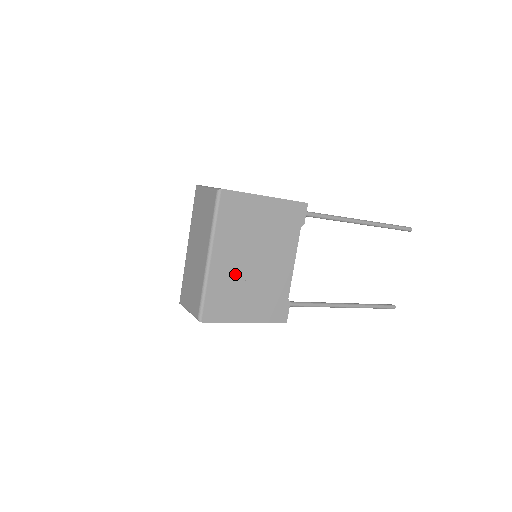
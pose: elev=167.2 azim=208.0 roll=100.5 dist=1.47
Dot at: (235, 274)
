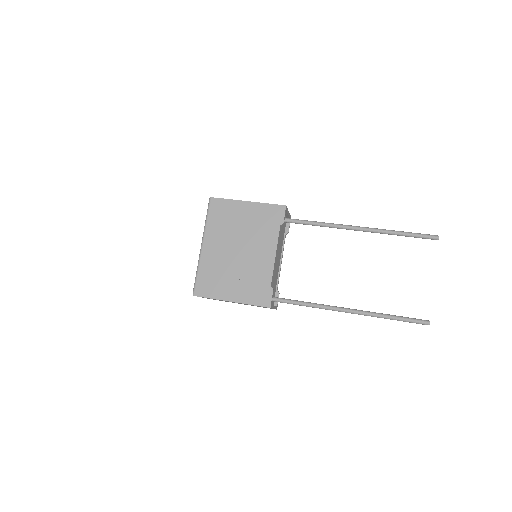
Dot at: (222, 260)
